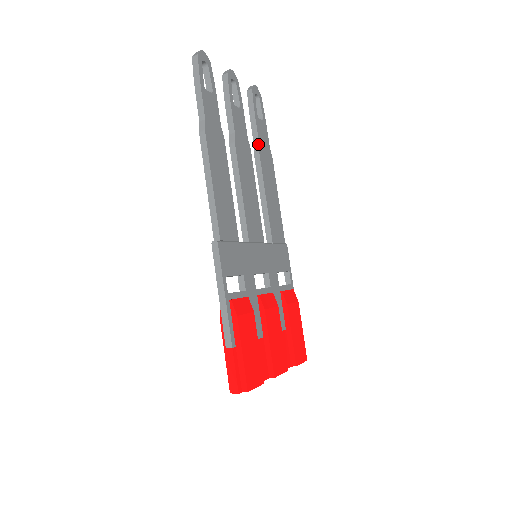
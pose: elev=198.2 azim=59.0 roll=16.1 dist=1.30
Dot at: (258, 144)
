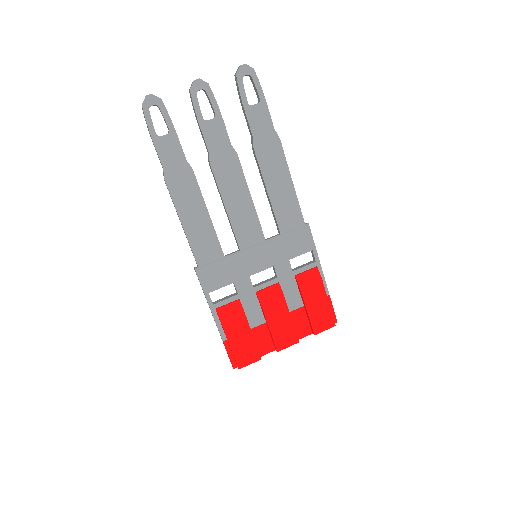
Dot at: (252, 138)
